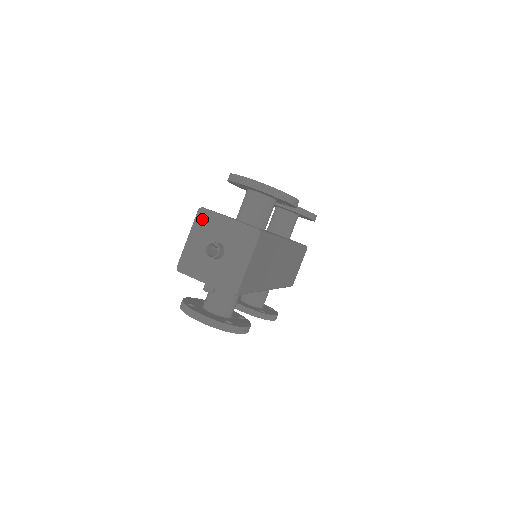
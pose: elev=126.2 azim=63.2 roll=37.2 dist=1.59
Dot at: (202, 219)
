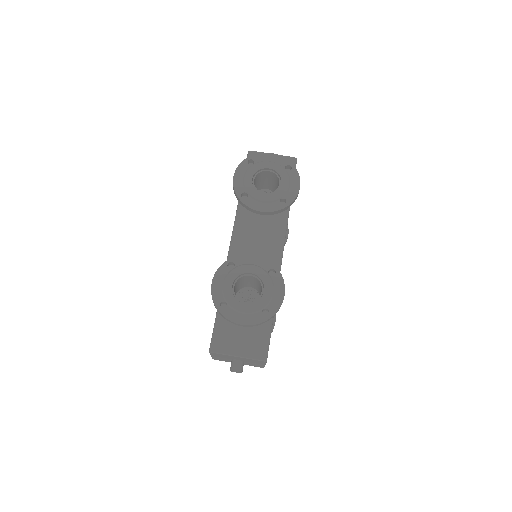
Dot at: occluded
